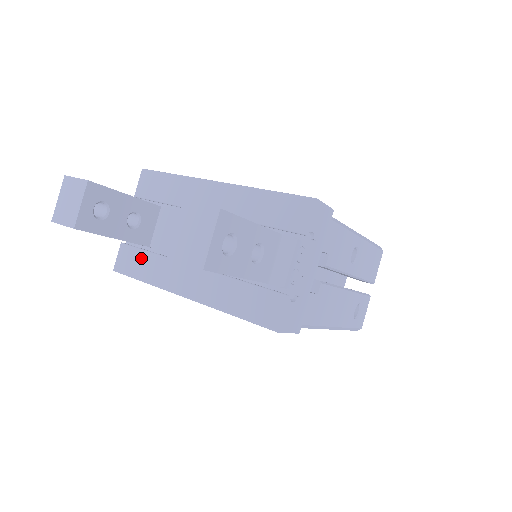
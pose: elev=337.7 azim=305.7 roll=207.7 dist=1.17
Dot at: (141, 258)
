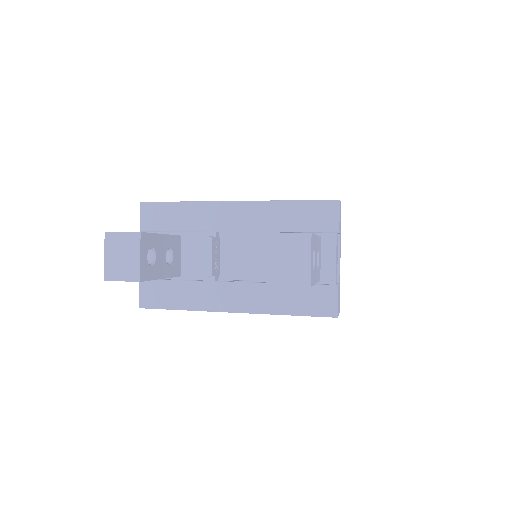
Dot at: (170, 288)
